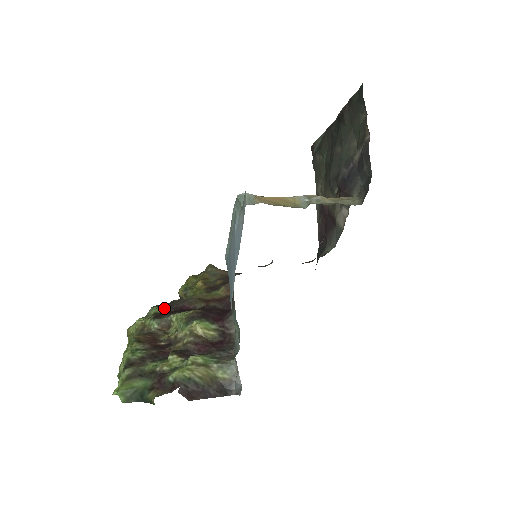
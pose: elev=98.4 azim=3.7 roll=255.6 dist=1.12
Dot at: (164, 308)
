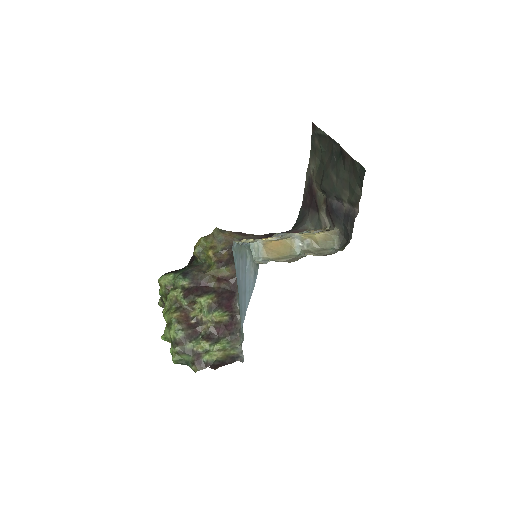
Dot at: (188, 282)
